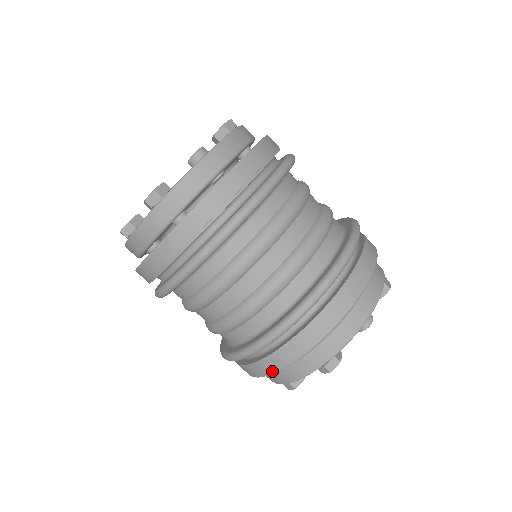
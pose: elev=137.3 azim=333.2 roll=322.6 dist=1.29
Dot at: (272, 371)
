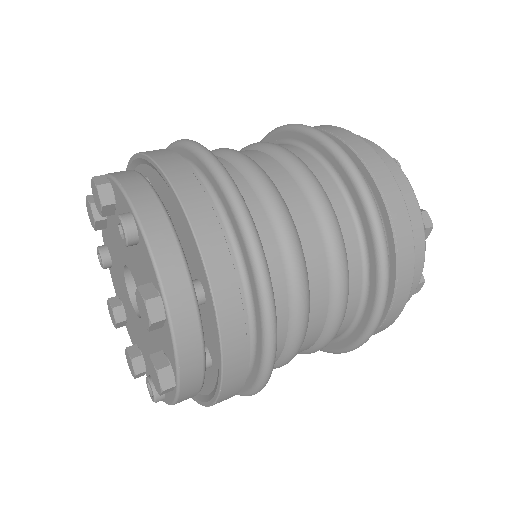
Dot at: (409, 288)
